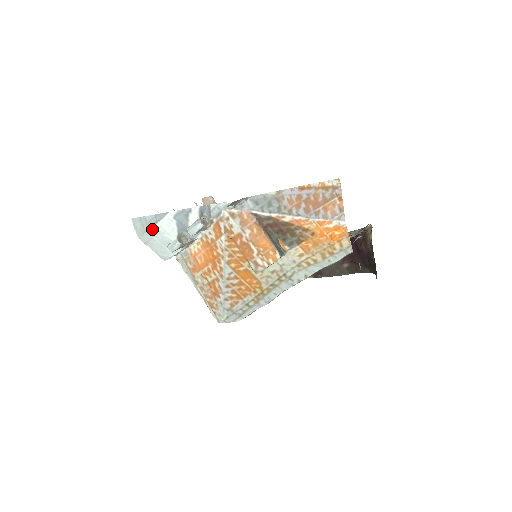
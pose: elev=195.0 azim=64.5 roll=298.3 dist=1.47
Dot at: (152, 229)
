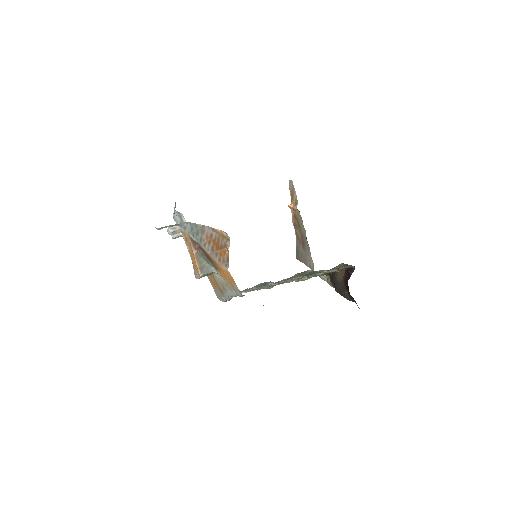
Dot at: (174, 216)
